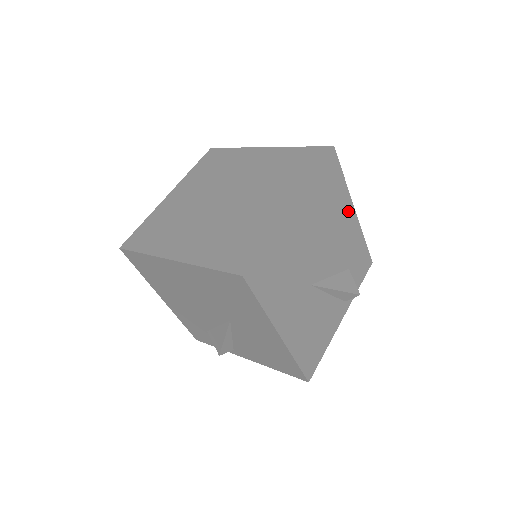
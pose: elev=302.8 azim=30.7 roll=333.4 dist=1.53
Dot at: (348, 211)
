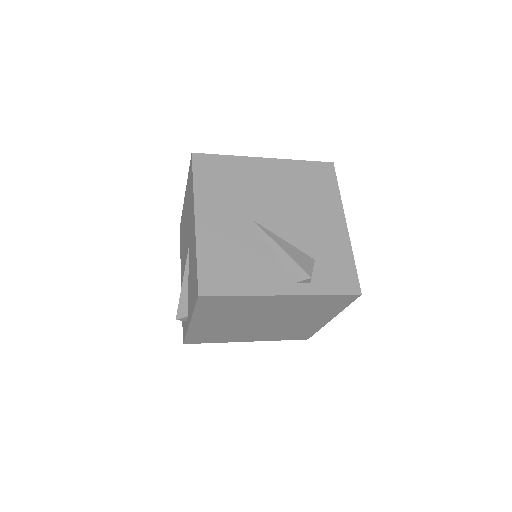
Dot at: (335, 215)
